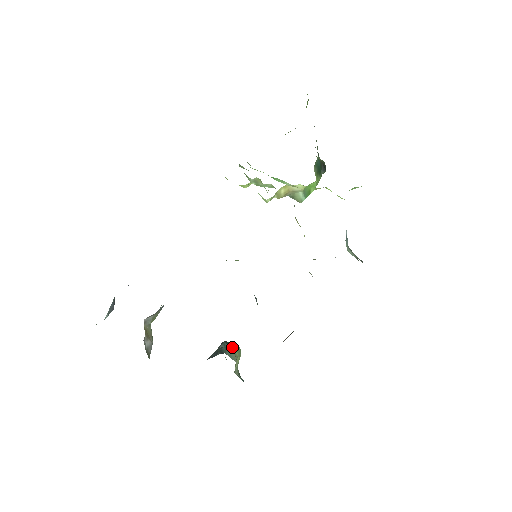
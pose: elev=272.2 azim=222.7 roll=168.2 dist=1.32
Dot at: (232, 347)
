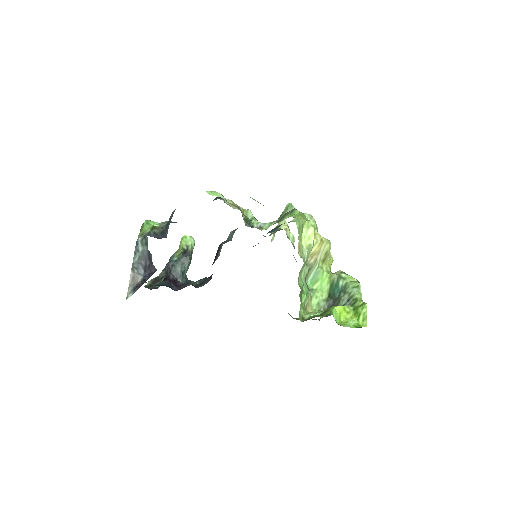
Dot at: occluded
